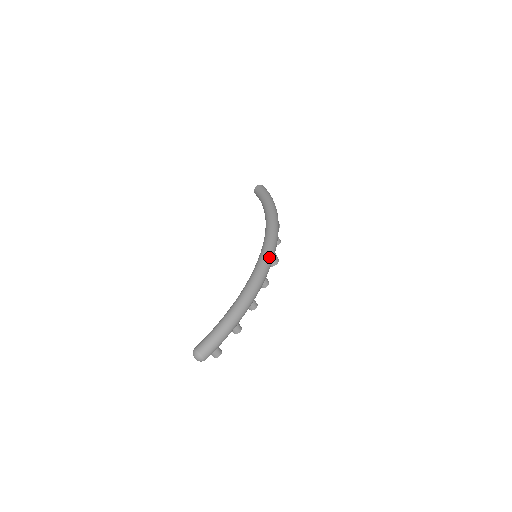
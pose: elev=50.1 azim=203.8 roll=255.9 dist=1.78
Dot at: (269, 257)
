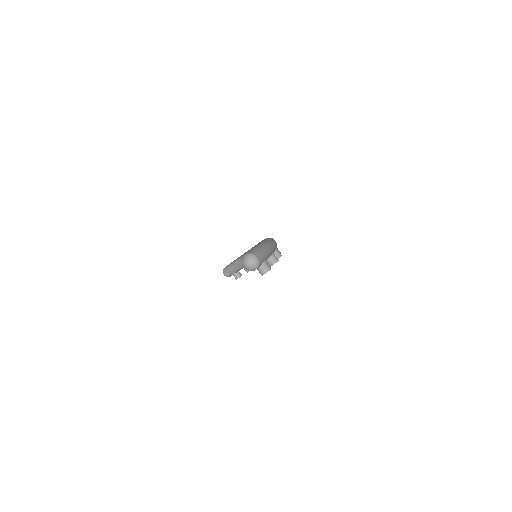
Dot at: occluded
